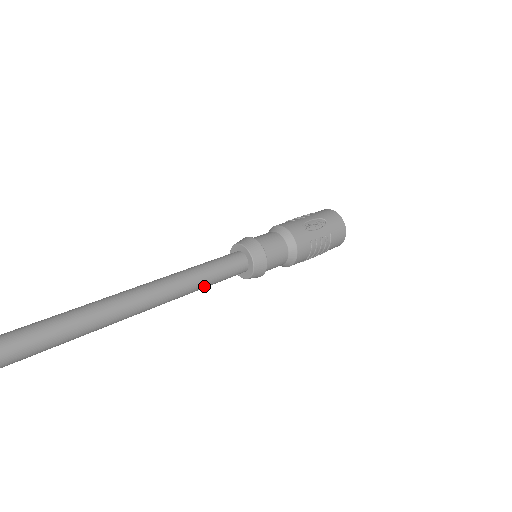
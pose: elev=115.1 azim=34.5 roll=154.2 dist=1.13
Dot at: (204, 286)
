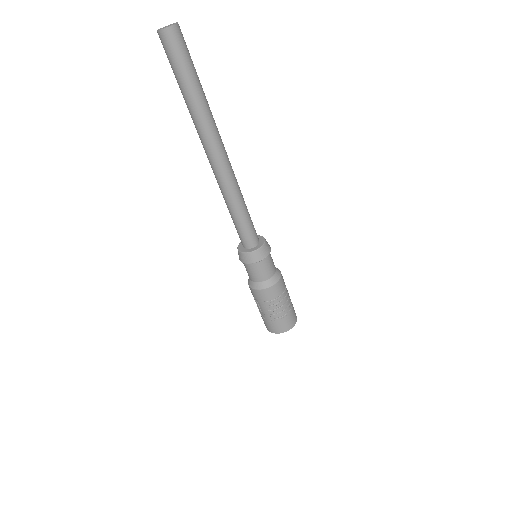
Dot at: (242, 211)
